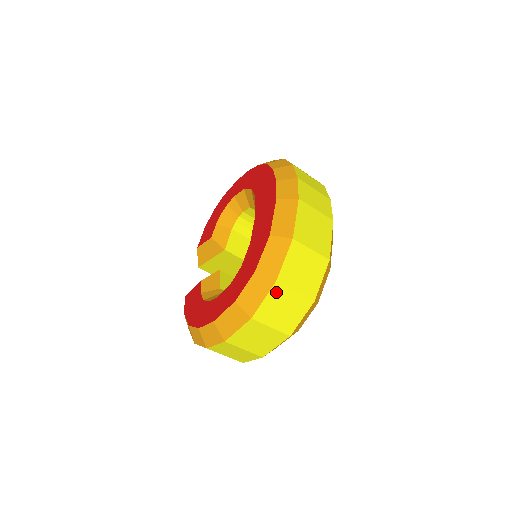
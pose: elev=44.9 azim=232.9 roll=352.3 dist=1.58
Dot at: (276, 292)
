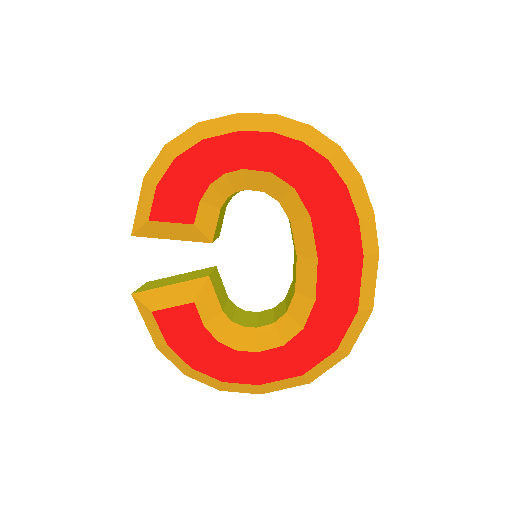
Dot at: occluded
